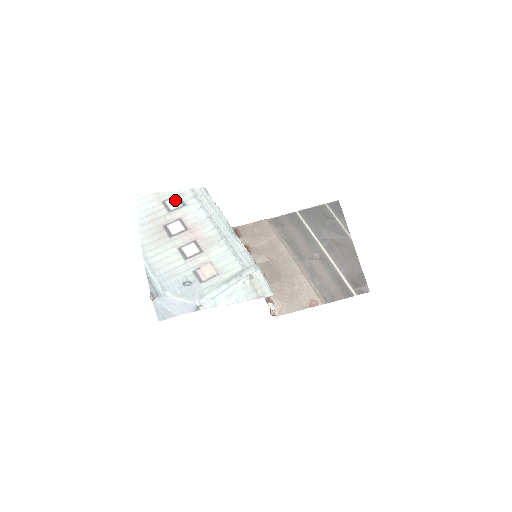
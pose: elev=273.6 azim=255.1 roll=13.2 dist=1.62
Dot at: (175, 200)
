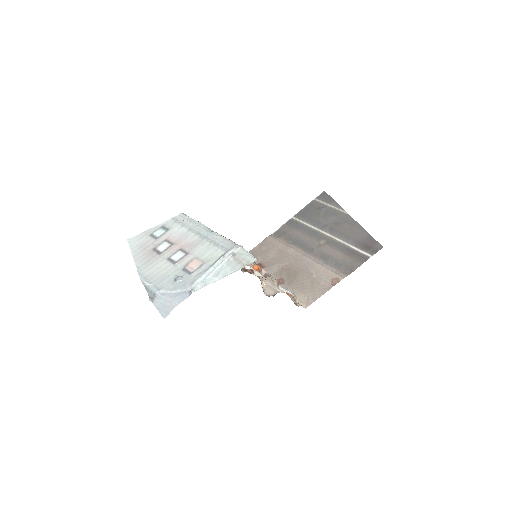
Dot at: (160, 230)
